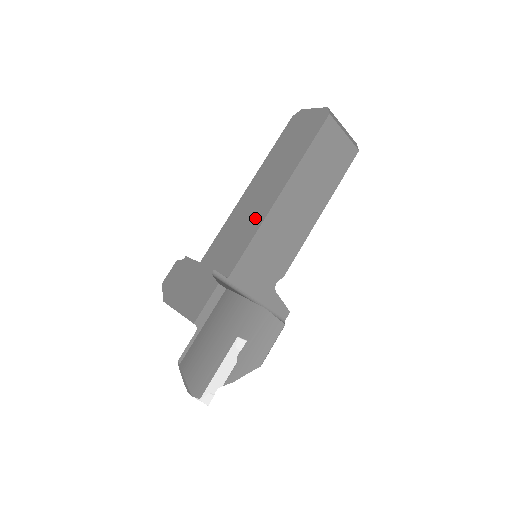
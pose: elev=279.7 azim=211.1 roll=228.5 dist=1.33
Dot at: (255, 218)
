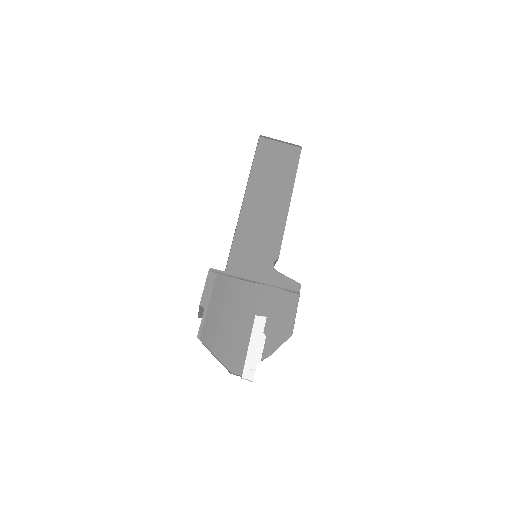
Dot at: occluded
